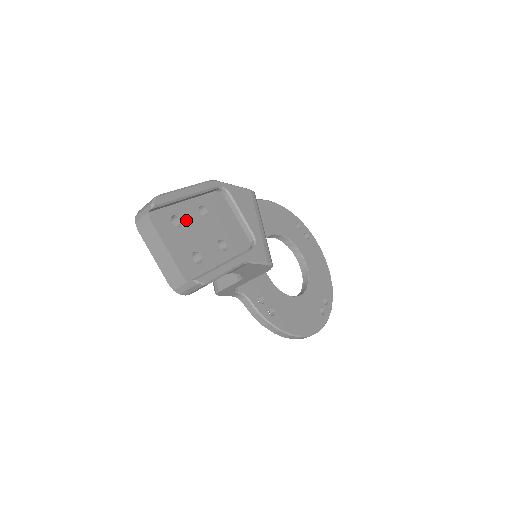
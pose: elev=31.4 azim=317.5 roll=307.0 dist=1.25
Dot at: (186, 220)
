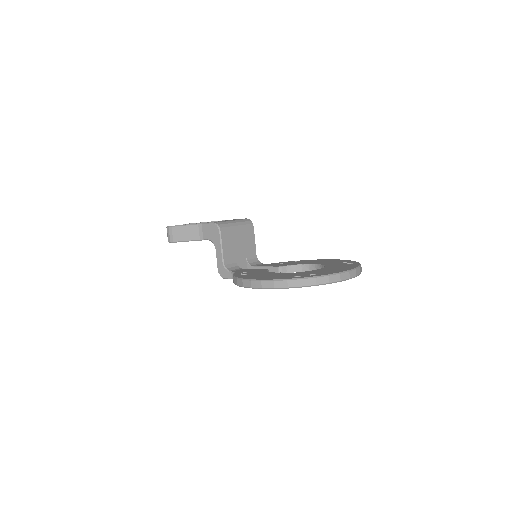
Dot at: occluded
